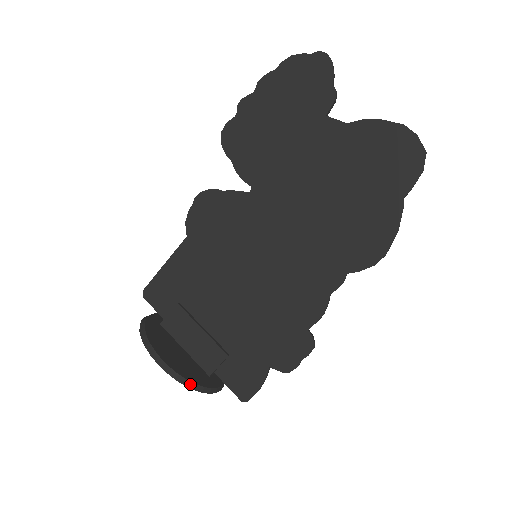
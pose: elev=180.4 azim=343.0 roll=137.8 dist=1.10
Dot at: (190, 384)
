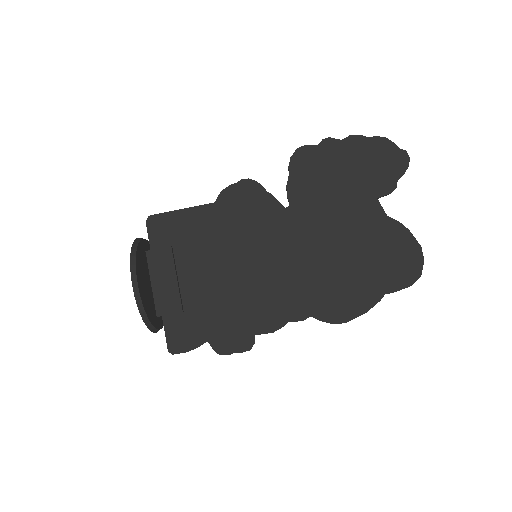
Dot at: (145, 316)
